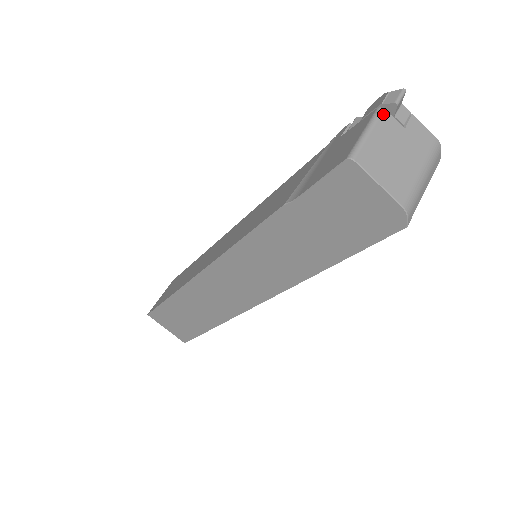
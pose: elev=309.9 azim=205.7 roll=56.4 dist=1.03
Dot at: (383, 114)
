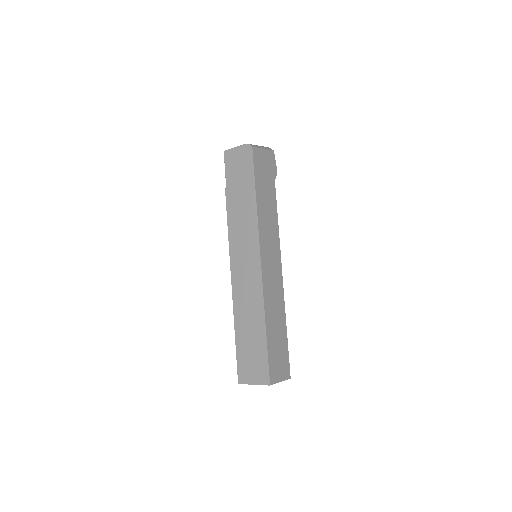
Dot at: occluded
